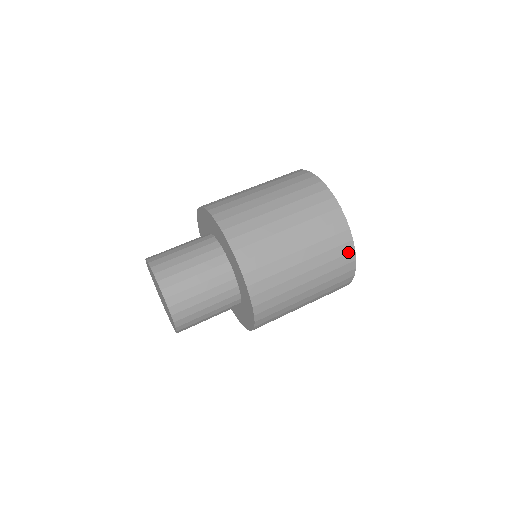
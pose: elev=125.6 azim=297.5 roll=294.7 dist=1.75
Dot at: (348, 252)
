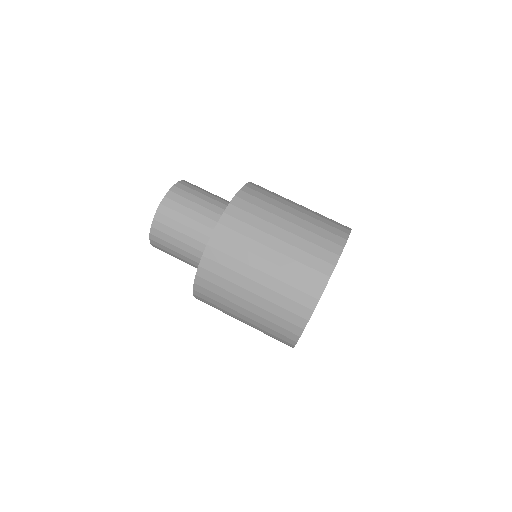
Dot at: (288, 342)
